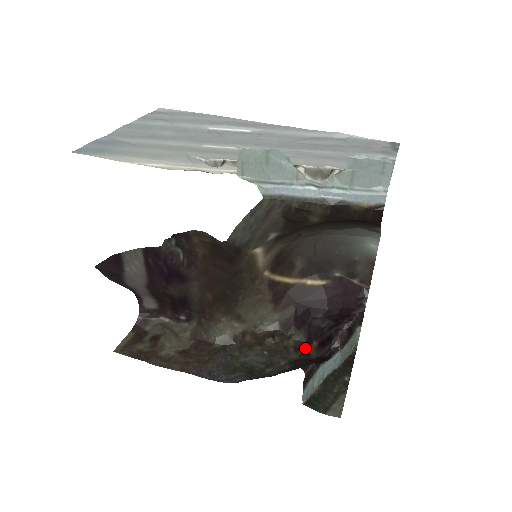
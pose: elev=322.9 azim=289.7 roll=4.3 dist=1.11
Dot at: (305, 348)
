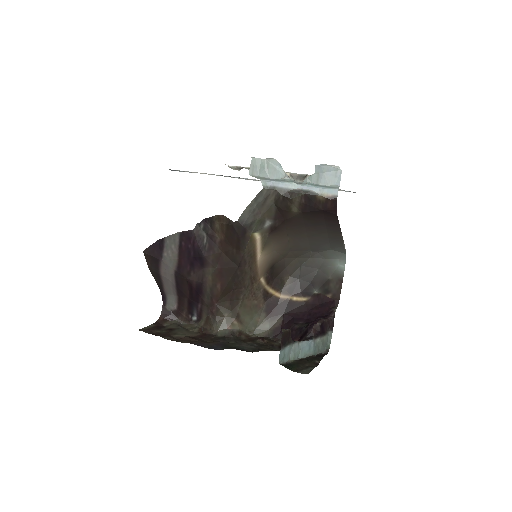
Dot at: occluded
